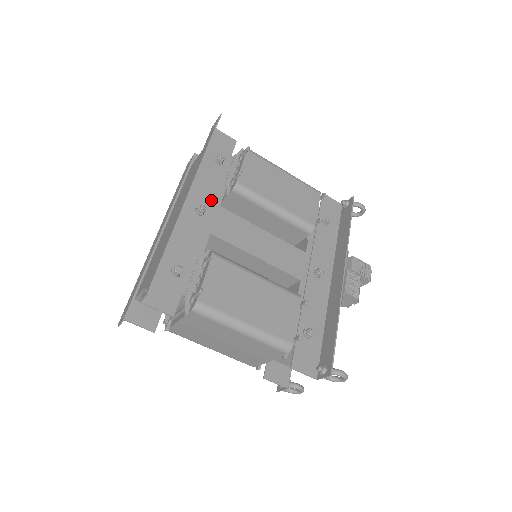
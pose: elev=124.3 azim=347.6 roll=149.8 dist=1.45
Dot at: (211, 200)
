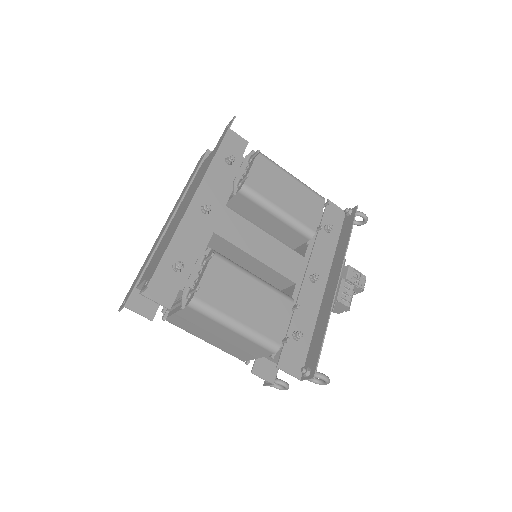
Dot at: (217, 199)
